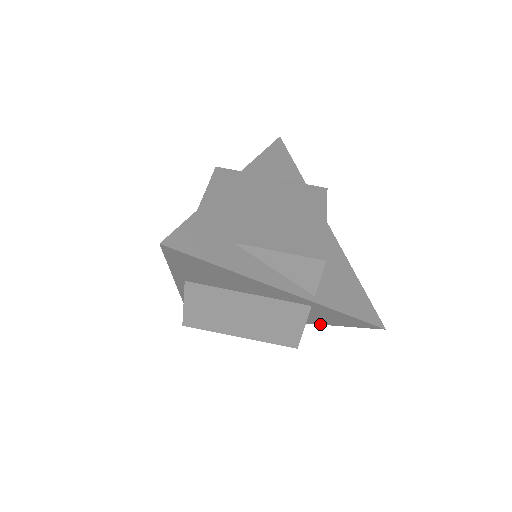
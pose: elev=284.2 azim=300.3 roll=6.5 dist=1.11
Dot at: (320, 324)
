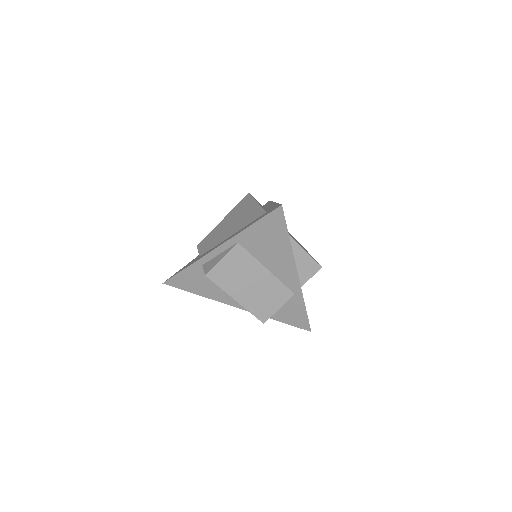
Dot at: (271, 318)
